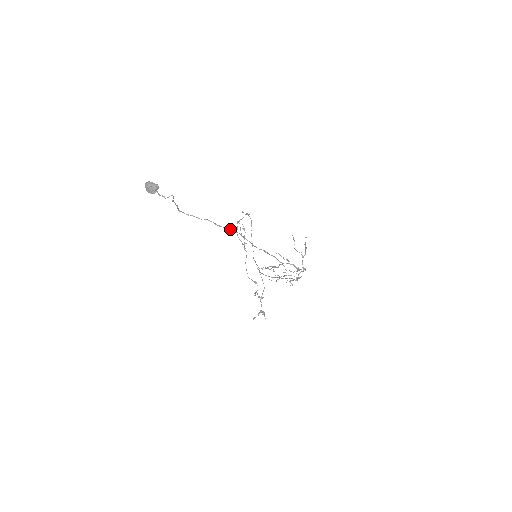
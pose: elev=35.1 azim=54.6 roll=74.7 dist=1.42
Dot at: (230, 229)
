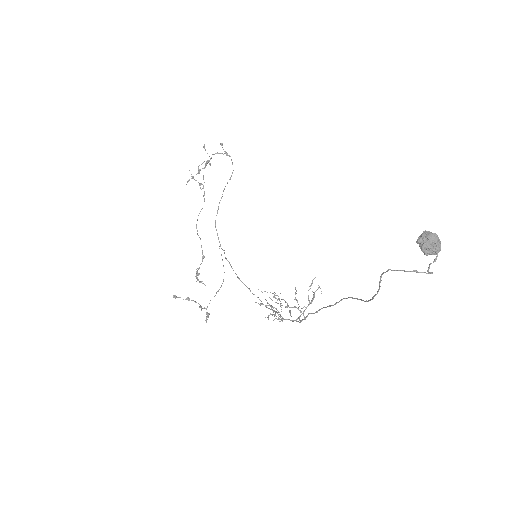
Dot at: (368, 301)
